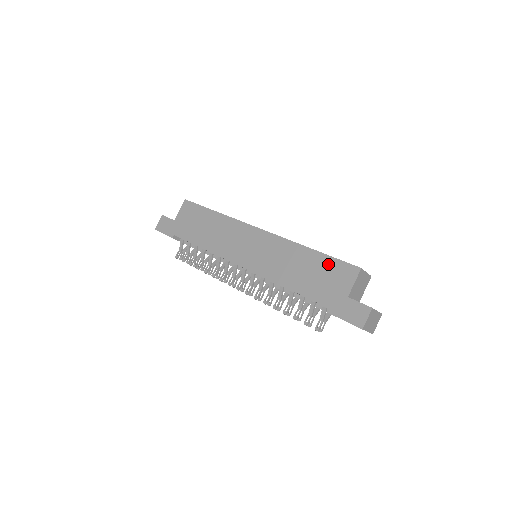
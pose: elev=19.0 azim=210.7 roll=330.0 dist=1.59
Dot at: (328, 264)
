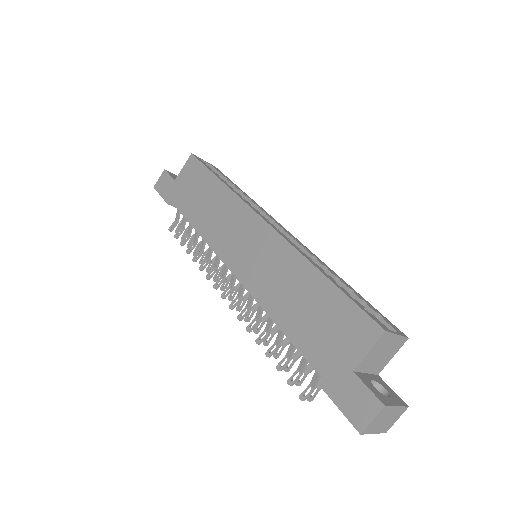
Dot at: (338, 306)
